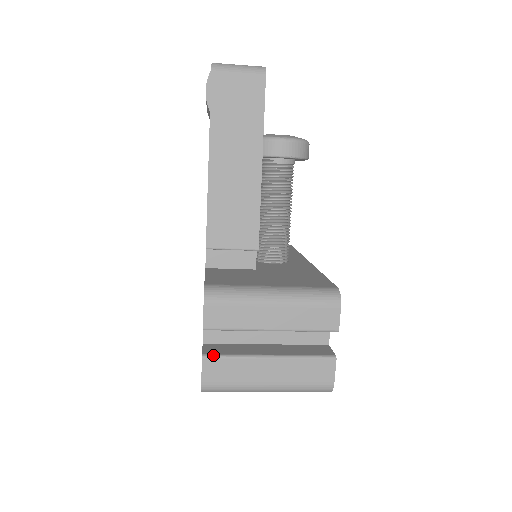
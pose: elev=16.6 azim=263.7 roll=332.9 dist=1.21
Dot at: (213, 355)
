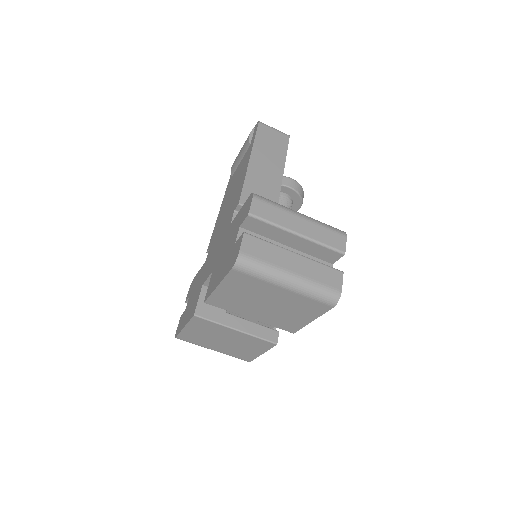
Dot at: (252, 235)
